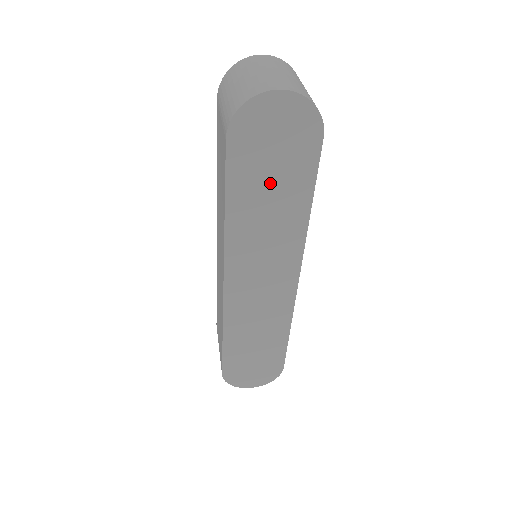
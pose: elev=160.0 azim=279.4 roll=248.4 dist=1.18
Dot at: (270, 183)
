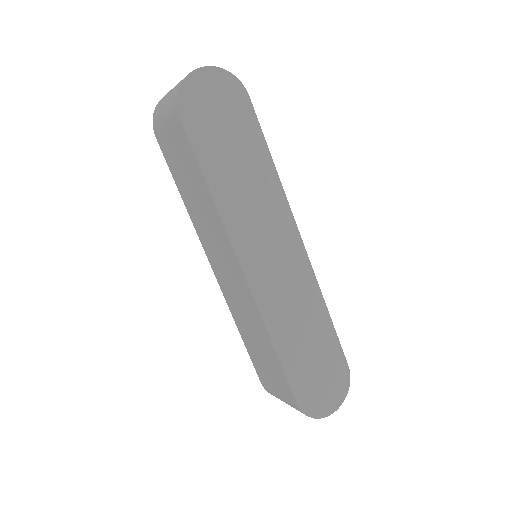
Dot at: (231, 150)
